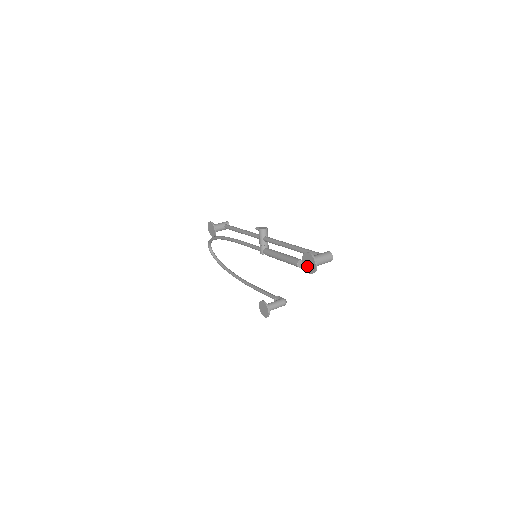
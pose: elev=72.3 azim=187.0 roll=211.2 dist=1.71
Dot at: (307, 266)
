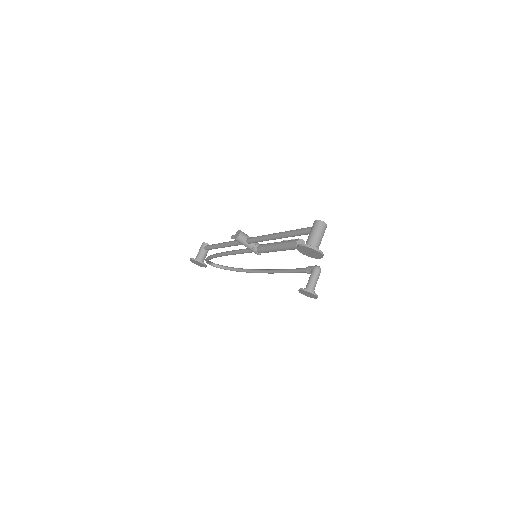
Dot at: (311, 255)
